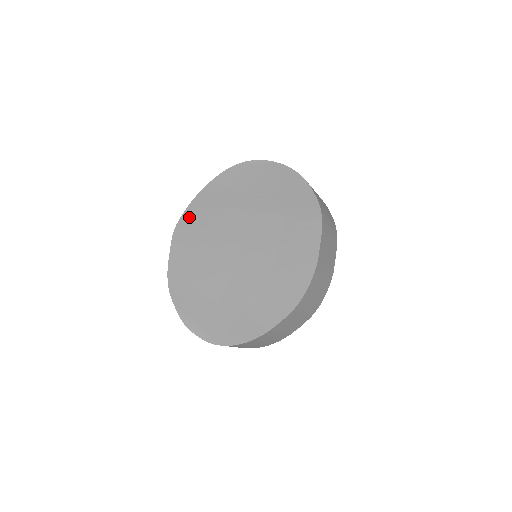
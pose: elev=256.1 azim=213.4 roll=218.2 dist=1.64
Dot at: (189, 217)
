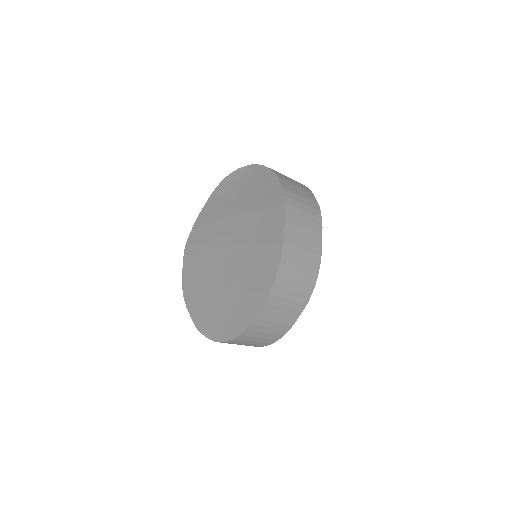
Dot at: (195, 232)
